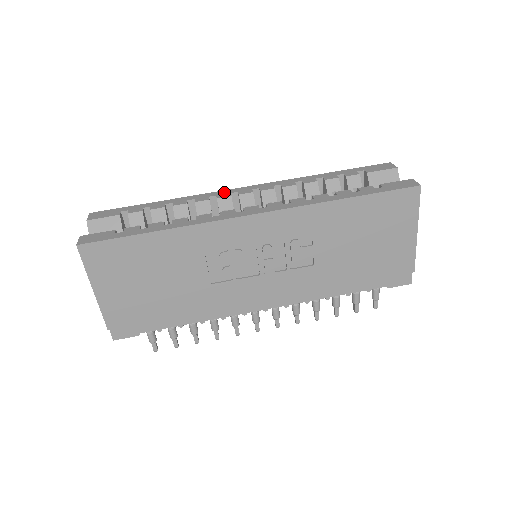
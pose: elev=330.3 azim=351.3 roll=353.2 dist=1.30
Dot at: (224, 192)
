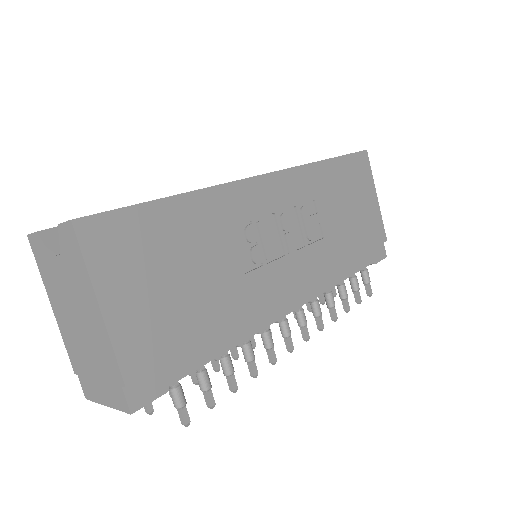
Dot at: occluded
